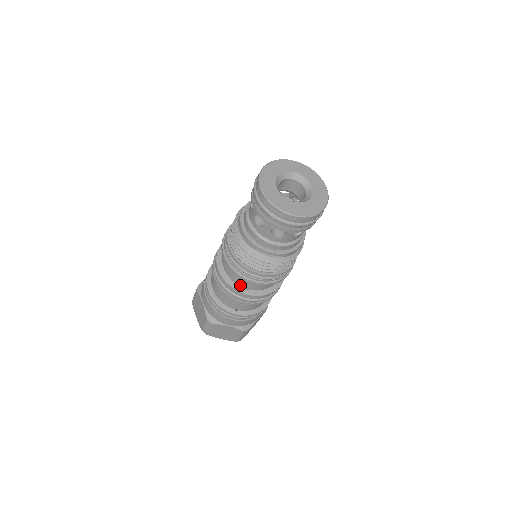
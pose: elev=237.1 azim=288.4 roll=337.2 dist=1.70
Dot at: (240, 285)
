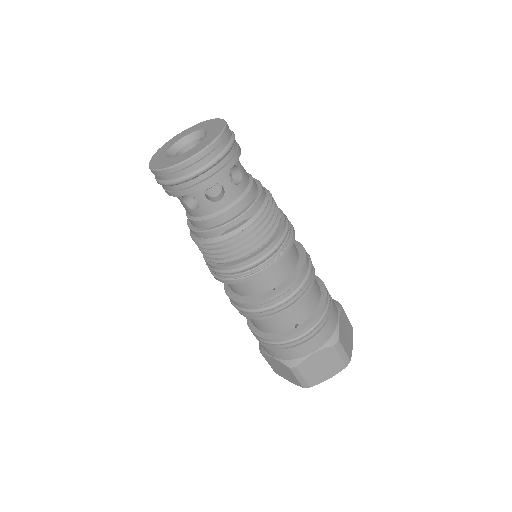
Dot at: (263, 292)
